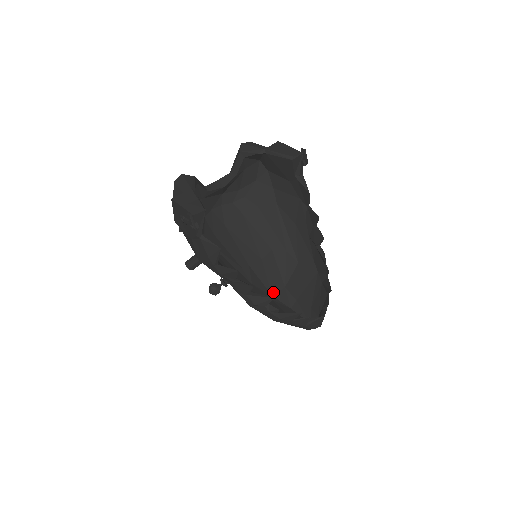
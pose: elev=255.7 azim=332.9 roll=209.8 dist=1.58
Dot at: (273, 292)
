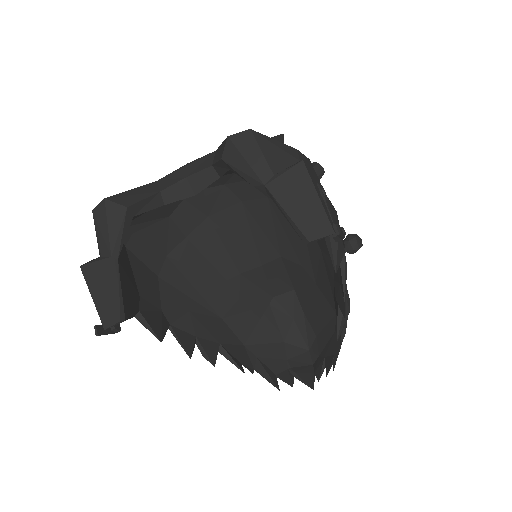
Dot at: (275, 294)
